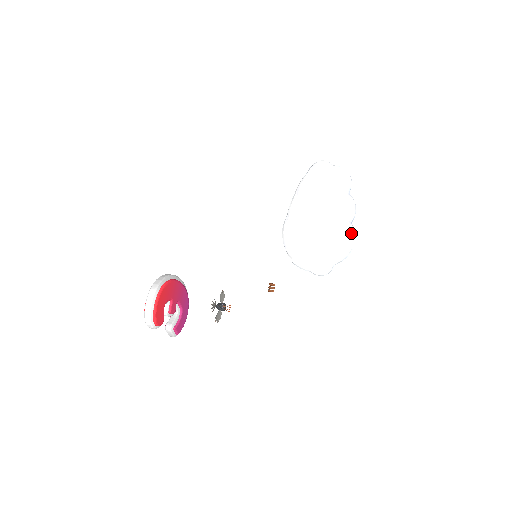
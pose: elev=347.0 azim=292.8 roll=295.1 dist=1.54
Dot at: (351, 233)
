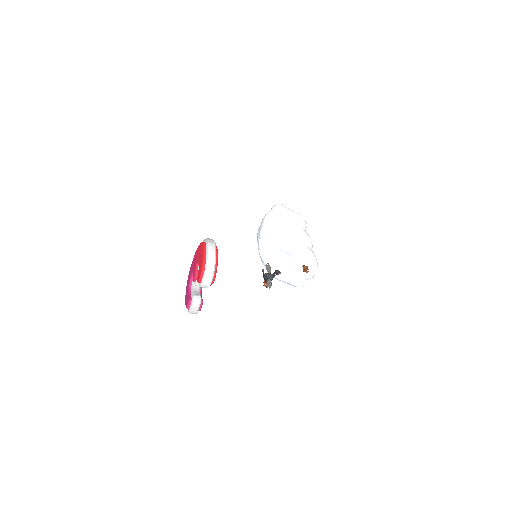
Dot at: occluded
